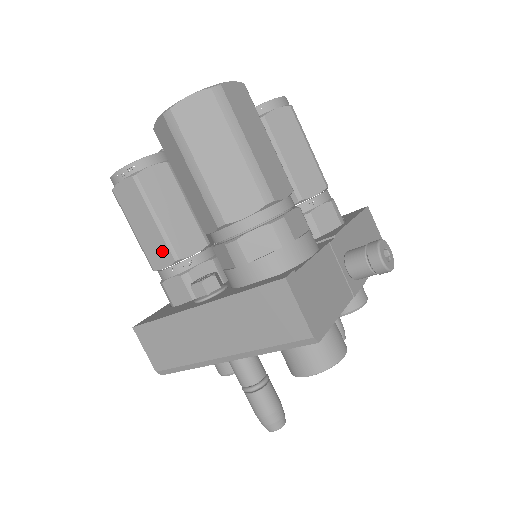
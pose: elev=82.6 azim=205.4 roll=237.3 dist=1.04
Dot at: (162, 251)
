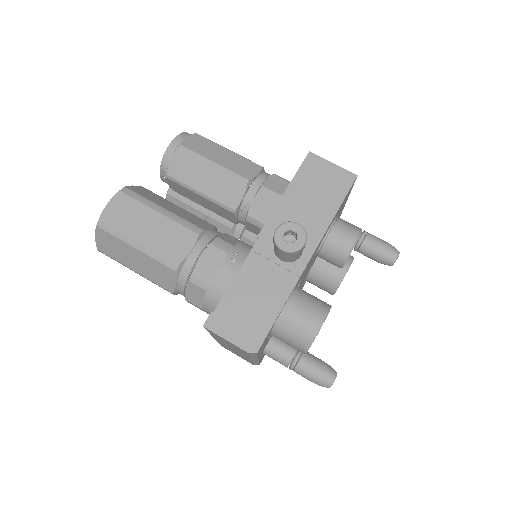
Dot at: occluded
